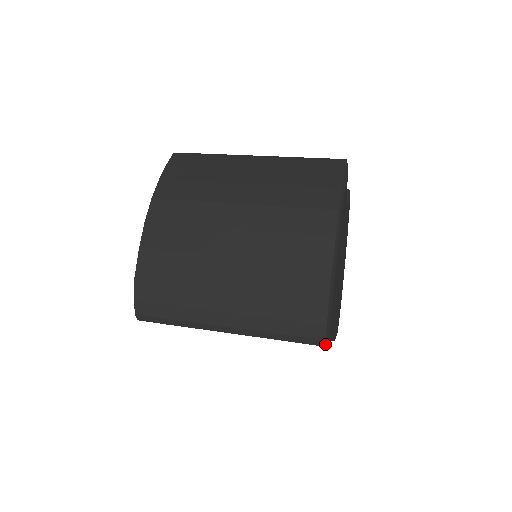
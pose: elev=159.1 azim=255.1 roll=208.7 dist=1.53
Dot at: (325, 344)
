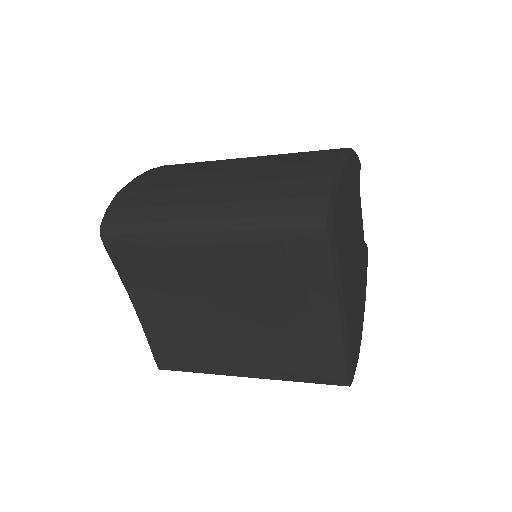
Dot at: (326, 222)
